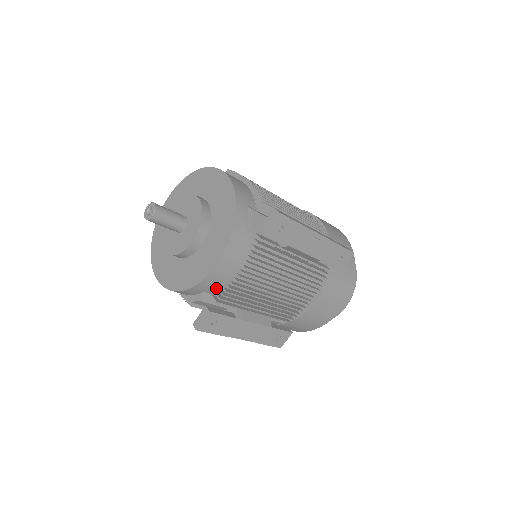
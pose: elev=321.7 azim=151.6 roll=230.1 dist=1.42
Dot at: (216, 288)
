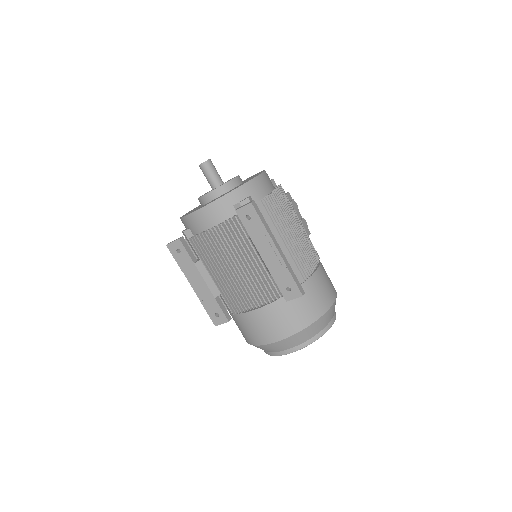
Dot at: (195, 230)
